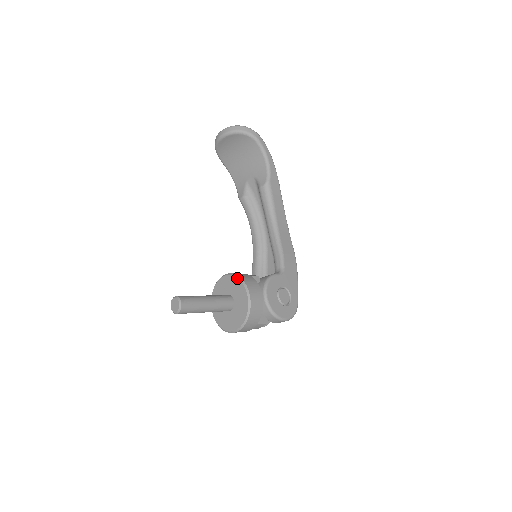
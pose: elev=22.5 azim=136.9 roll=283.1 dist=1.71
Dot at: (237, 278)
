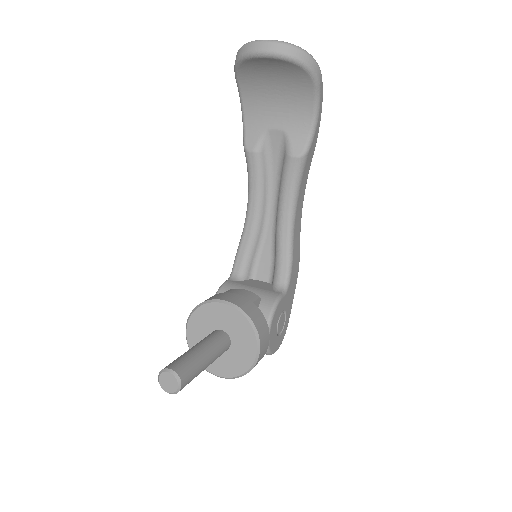
Dot at: (246, 319)
